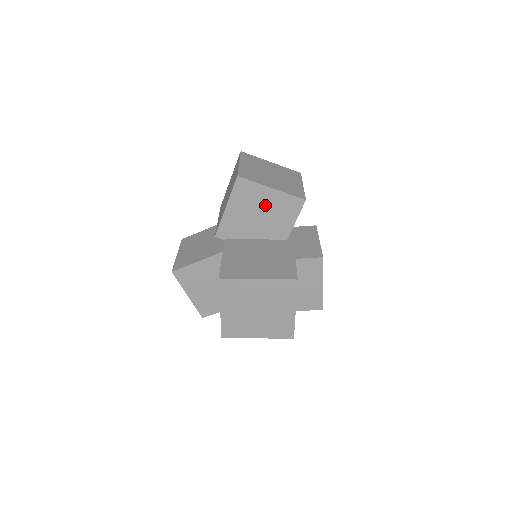
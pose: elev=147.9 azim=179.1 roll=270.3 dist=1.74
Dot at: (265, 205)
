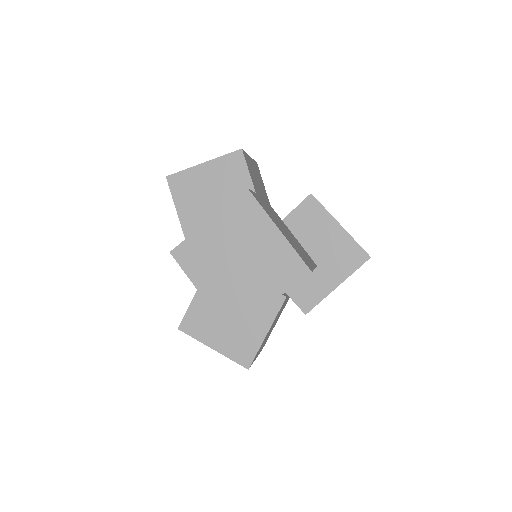
Dot at: (210, 184)
